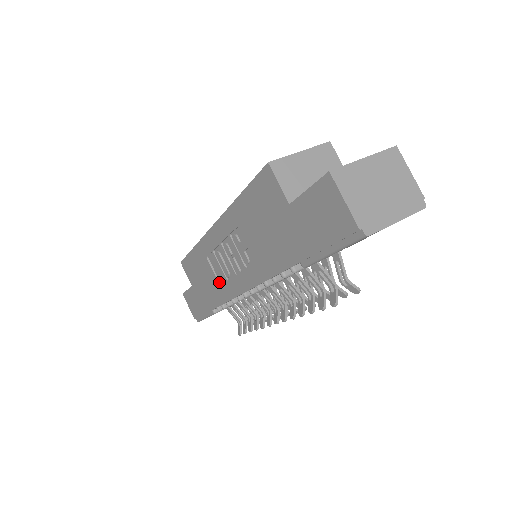
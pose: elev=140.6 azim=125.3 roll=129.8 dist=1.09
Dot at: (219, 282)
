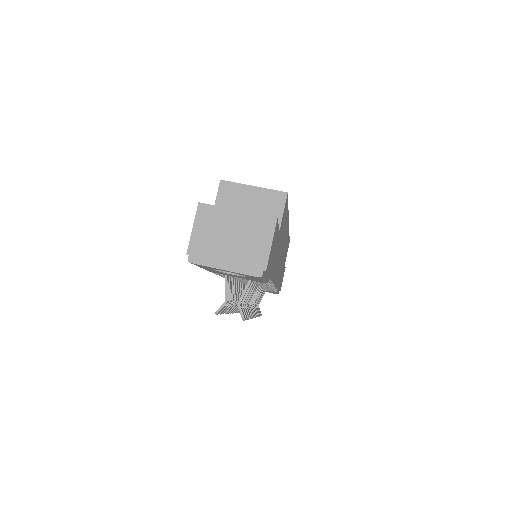
Dot at: occluded
